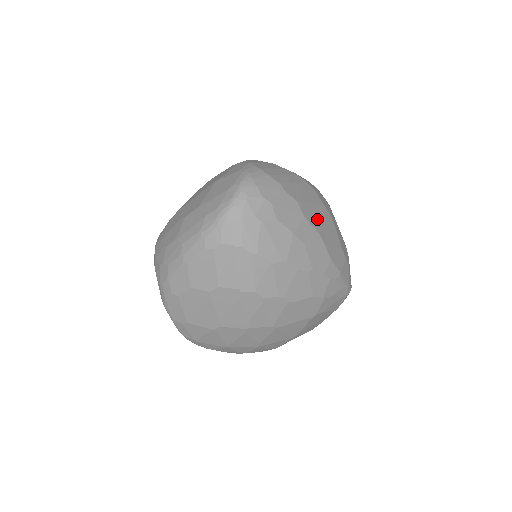
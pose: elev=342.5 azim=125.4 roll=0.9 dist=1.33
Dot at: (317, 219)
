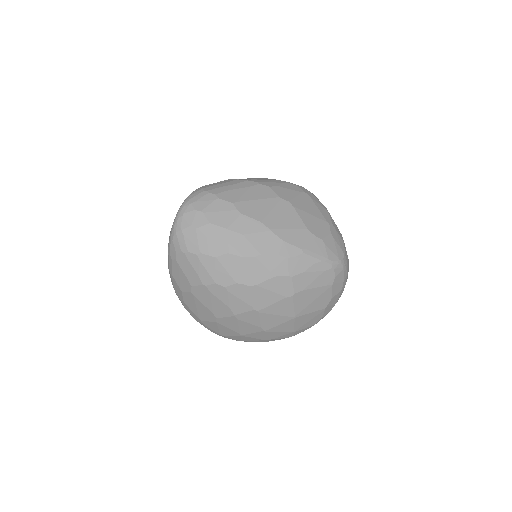
Dot at: (262, 211)
